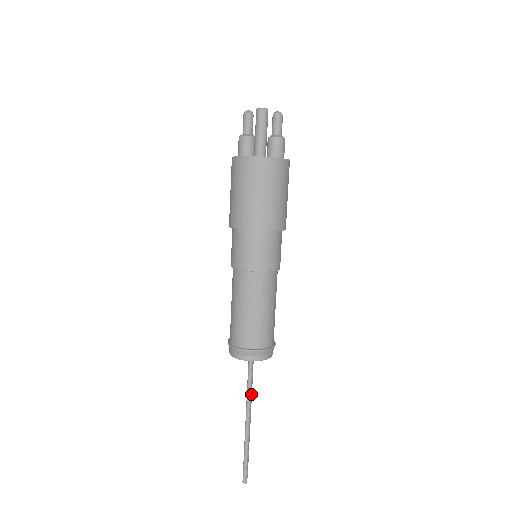
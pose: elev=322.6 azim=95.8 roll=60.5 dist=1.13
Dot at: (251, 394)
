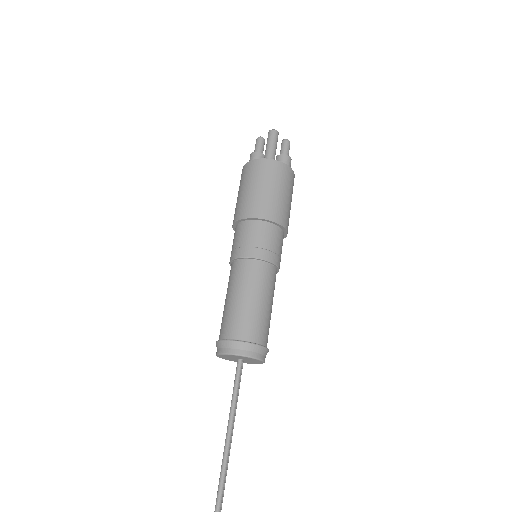
Dot at: (235, 413)
